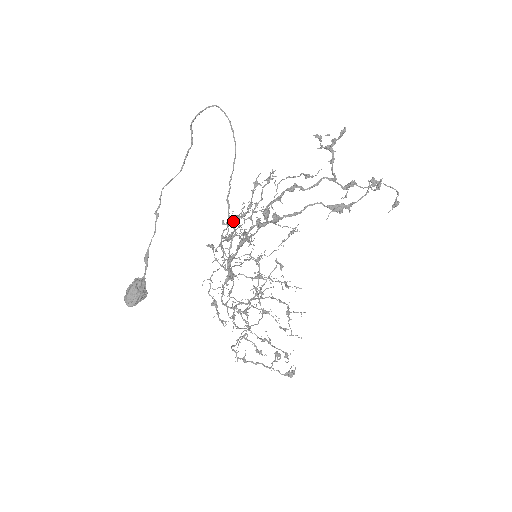
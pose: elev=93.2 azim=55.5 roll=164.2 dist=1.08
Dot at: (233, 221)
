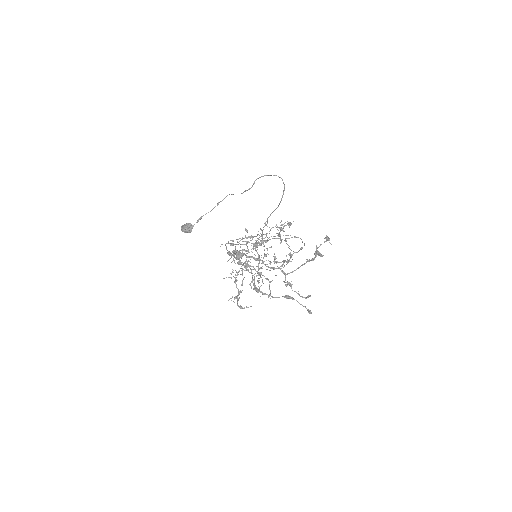
Dot at: (243, 238)
